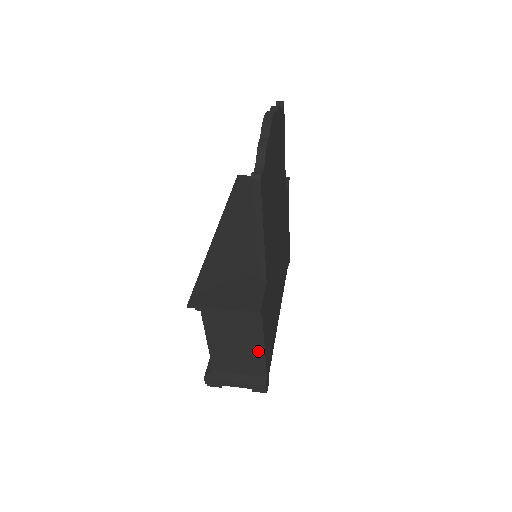
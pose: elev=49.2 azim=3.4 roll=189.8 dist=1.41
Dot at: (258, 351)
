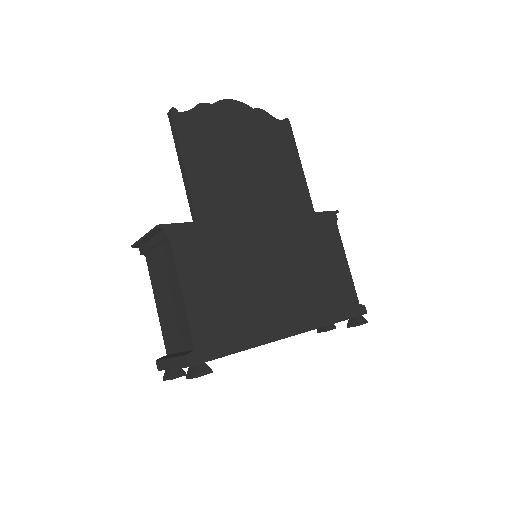
Dot at: (180, 301)
